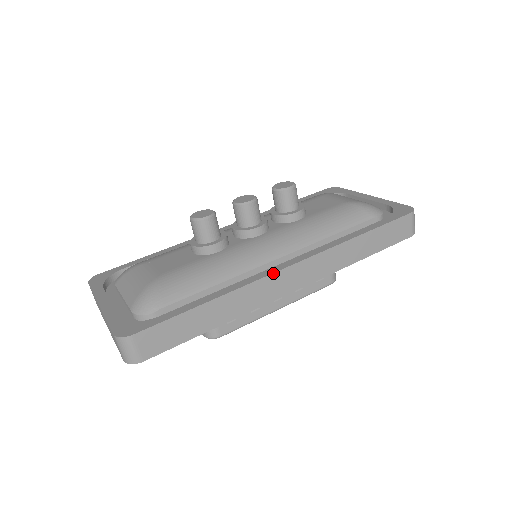
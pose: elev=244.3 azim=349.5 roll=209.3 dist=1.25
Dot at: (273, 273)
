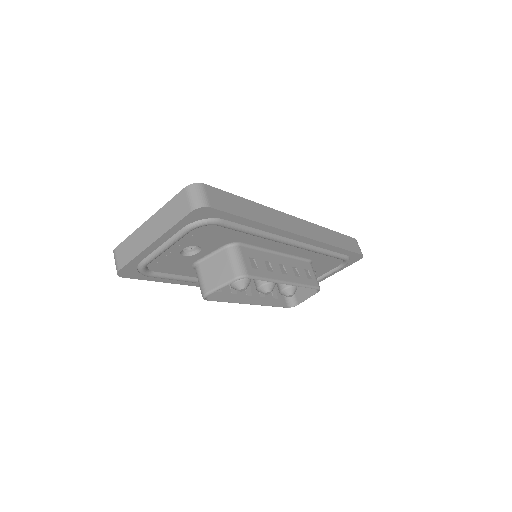
Dot at: (286, 214)
